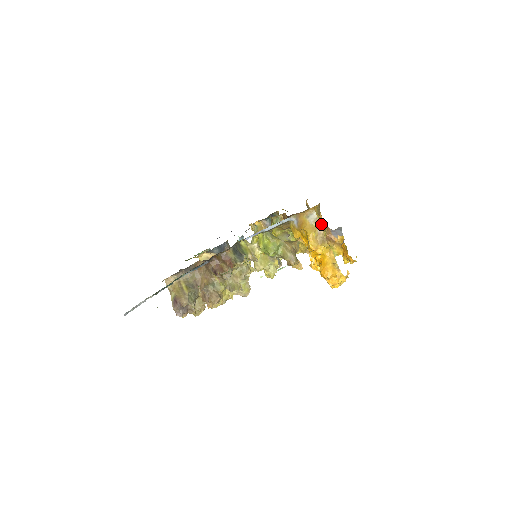
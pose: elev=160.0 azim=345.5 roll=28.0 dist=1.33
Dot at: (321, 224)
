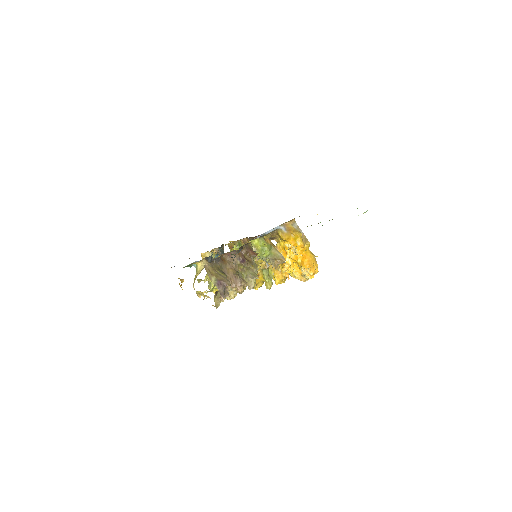
Dot at: (274, 245)
